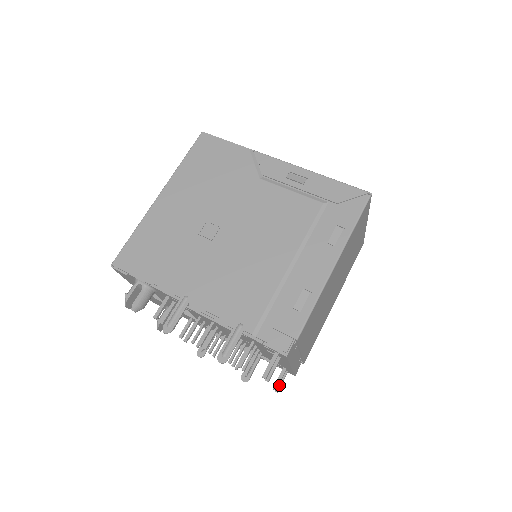
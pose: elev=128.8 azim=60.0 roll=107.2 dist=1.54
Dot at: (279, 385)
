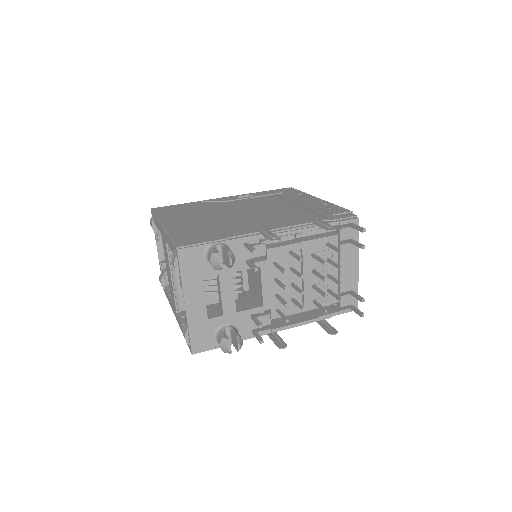
Dot at: (359, 311)
